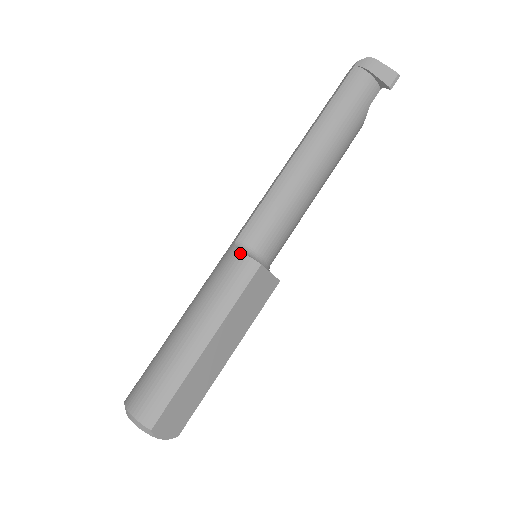
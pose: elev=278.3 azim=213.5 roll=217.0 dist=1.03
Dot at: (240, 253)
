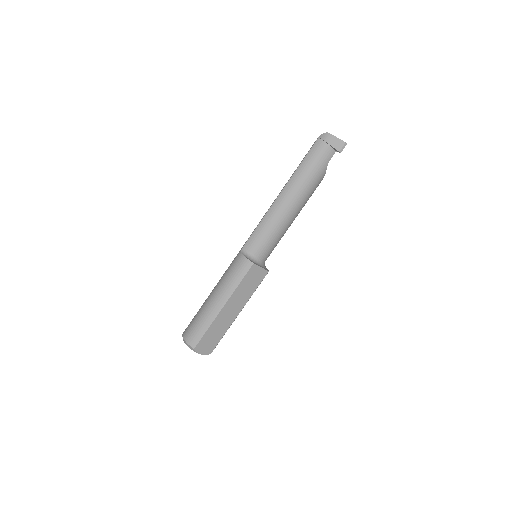
Dot at: (243, 256)
